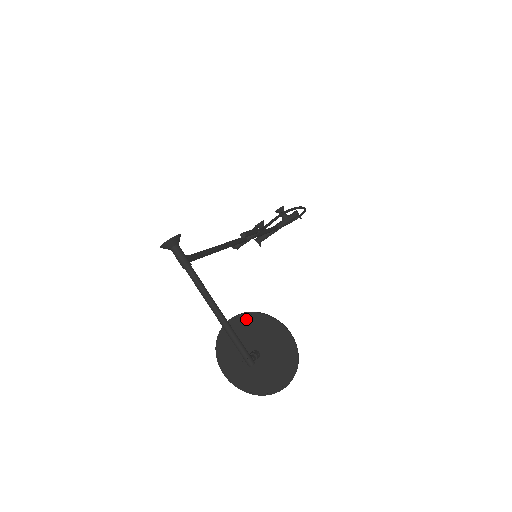
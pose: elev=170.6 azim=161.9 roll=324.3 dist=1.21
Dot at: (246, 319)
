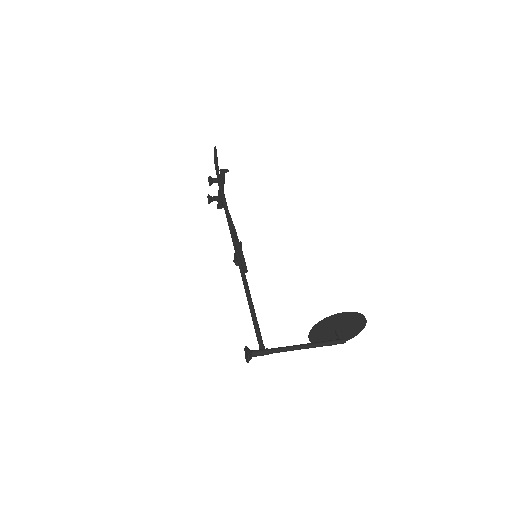
Dot at: (317, 329)
